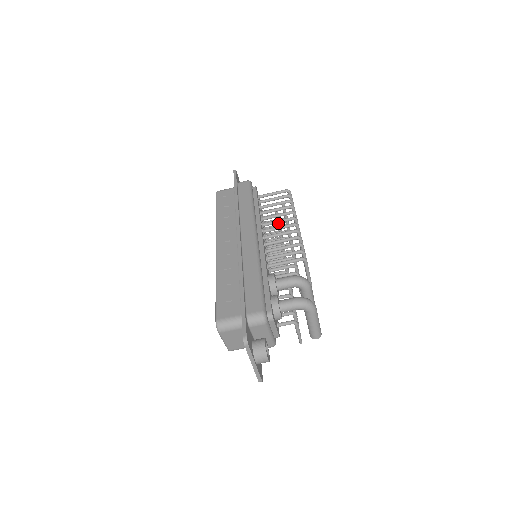
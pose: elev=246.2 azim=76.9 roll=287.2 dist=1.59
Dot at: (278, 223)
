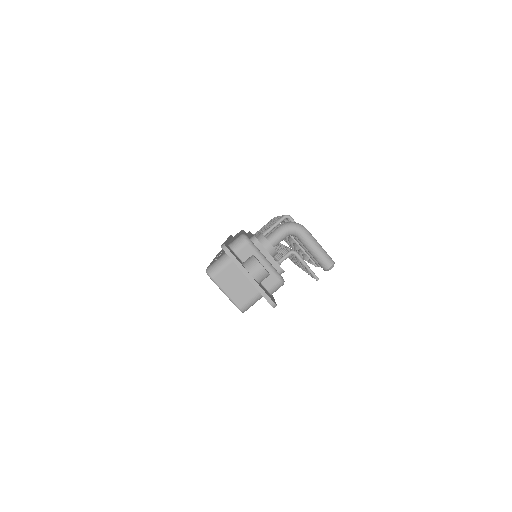
Dot at: occluded
